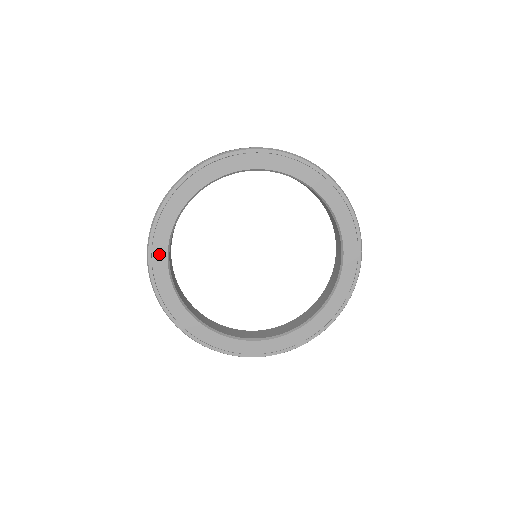
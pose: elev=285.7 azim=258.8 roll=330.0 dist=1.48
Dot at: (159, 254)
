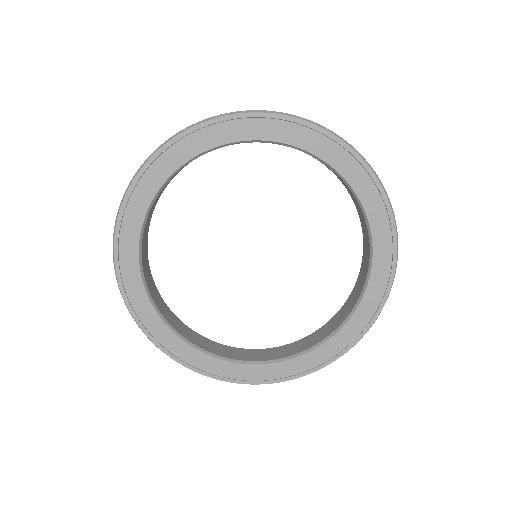
Dot at: (129, 233)
